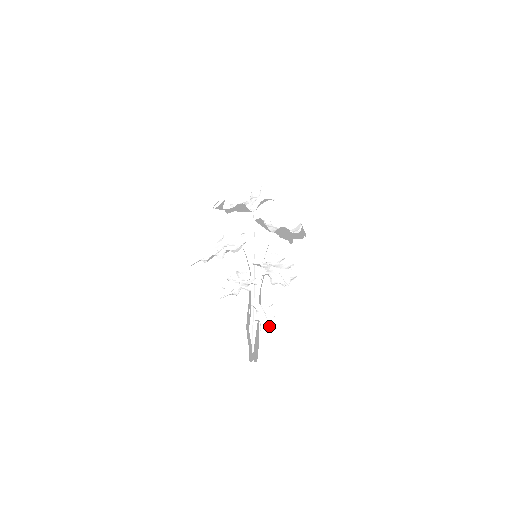
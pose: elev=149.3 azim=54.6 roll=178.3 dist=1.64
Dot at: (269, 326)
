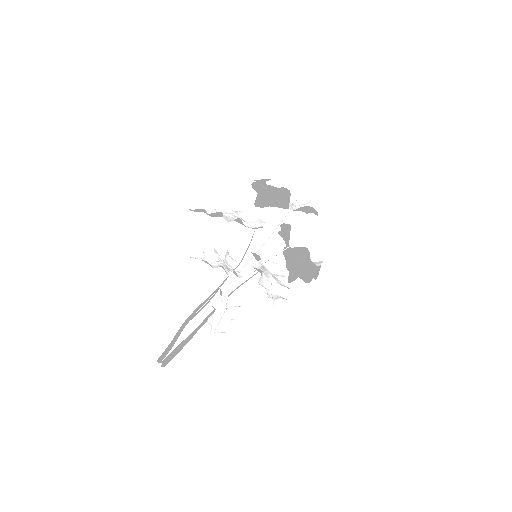
Dot at: (219, 324)
